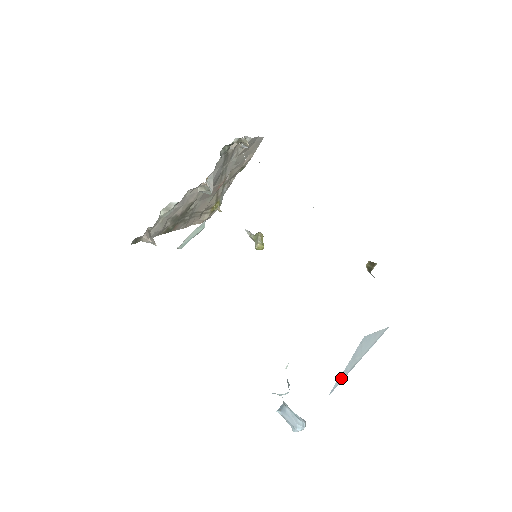
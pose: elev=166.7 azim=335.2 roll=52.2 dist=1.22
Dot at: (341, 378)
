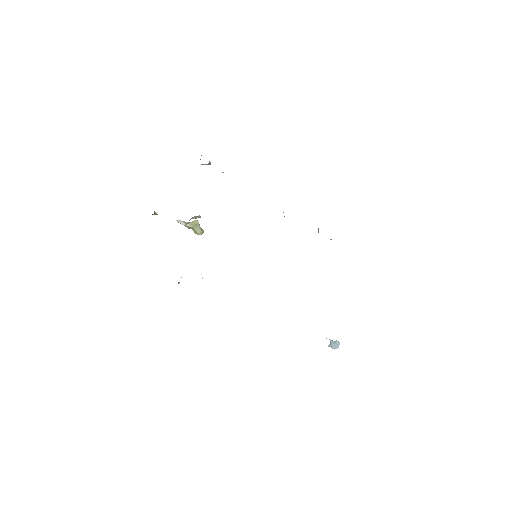
Dot at: occluded
